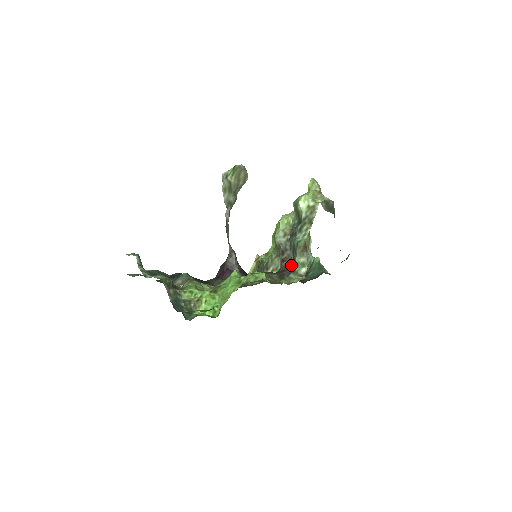
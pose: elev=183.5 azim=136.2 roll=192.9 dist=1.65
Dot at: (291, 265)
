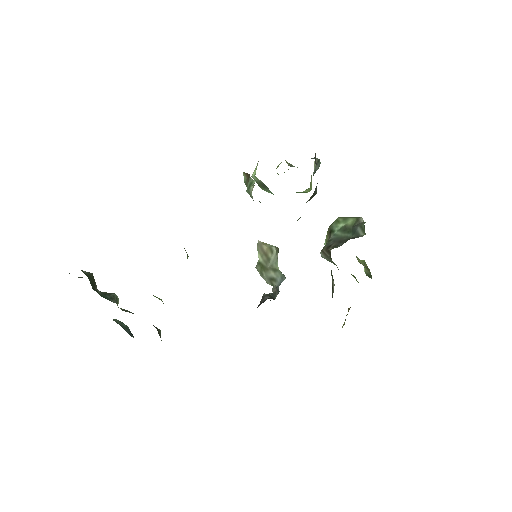
Dot at: occluded
